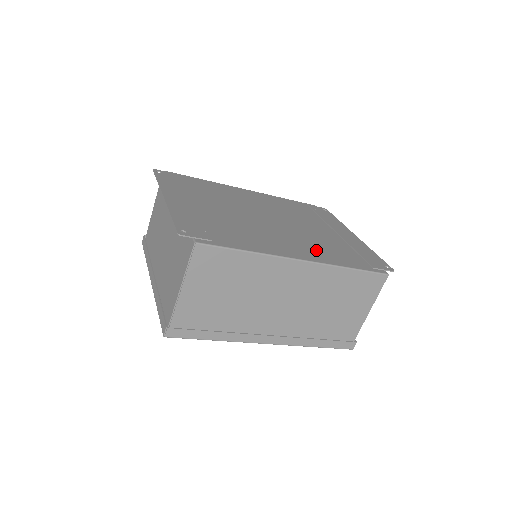
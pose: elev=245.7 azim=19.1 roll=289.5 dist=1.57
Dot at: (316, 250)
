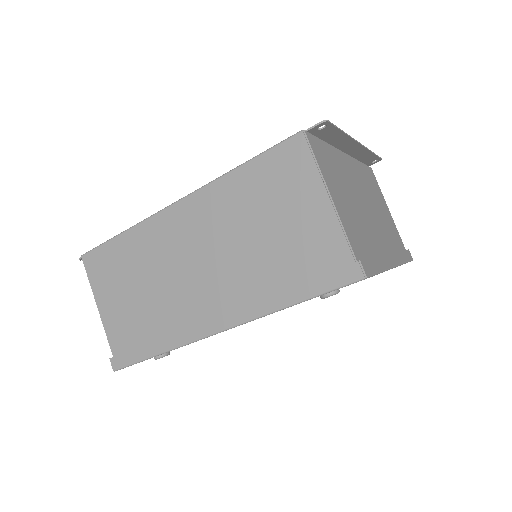
Dot at: occluded
